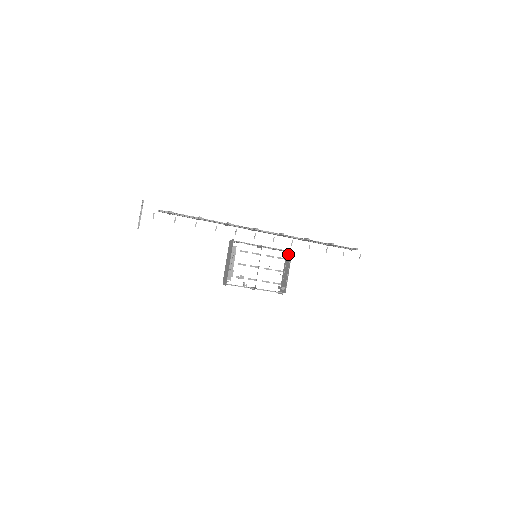
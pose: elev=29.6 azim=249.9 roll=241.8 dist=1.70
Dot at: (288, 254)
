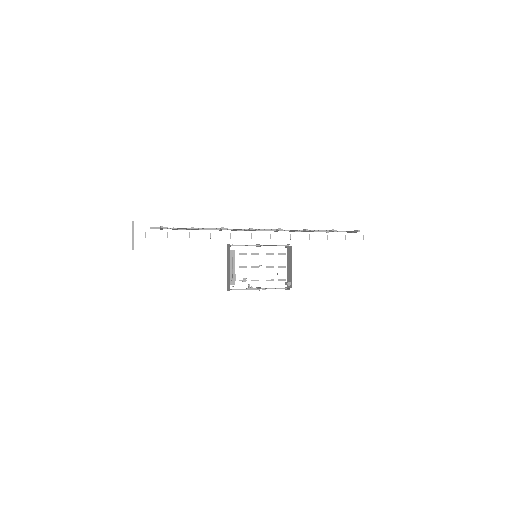
Dot at: (288, 248)
